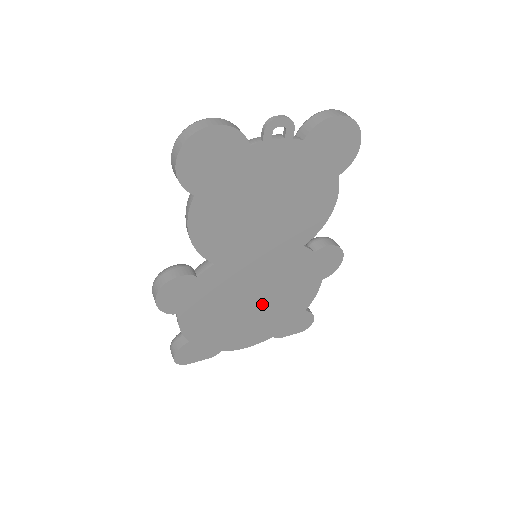
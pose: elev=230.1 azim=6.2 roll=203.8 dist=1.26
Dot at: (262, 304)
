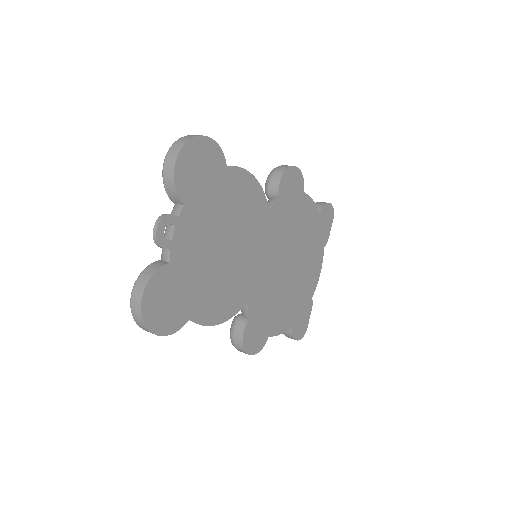
Dot at: (295, 257)
